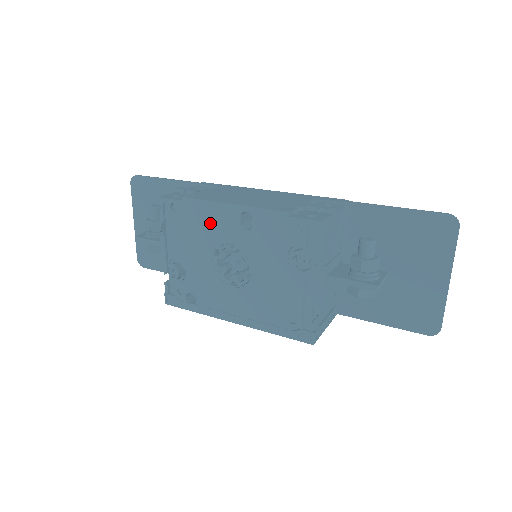
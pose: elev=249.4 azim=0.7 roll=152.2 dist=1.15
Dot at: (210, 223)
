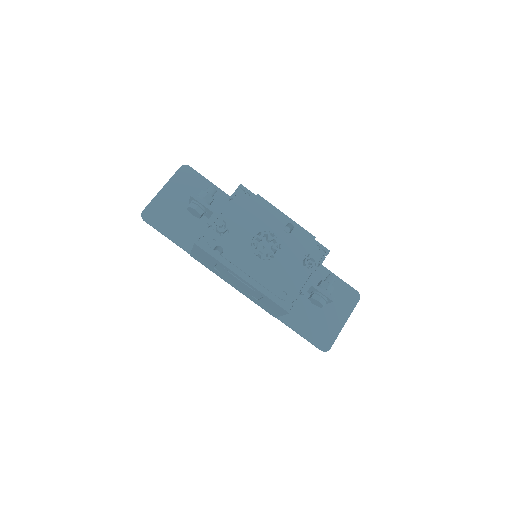
Dot at: (267, 216)
